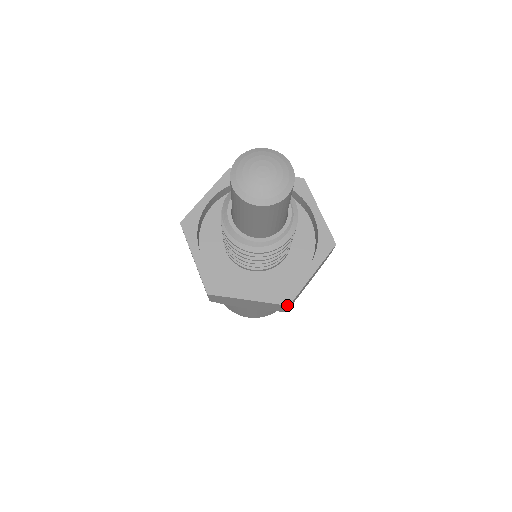
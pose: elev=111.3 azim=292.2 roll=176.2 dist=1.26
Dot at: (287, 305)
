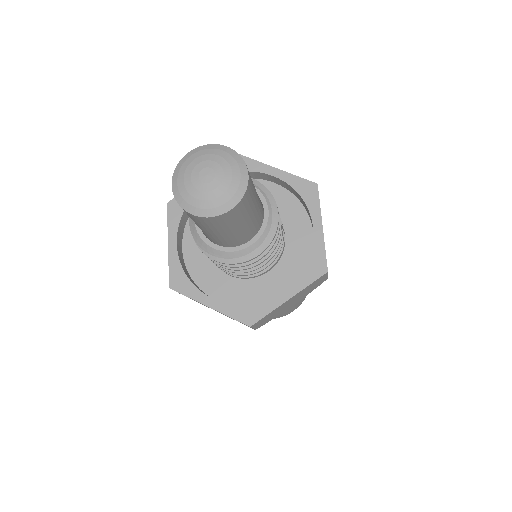
Dot at: (325, 273)
